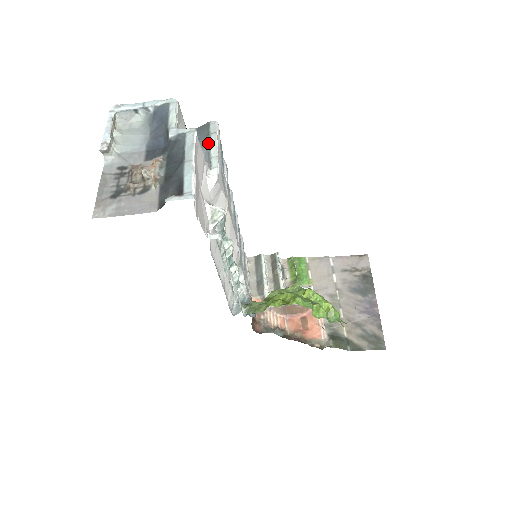
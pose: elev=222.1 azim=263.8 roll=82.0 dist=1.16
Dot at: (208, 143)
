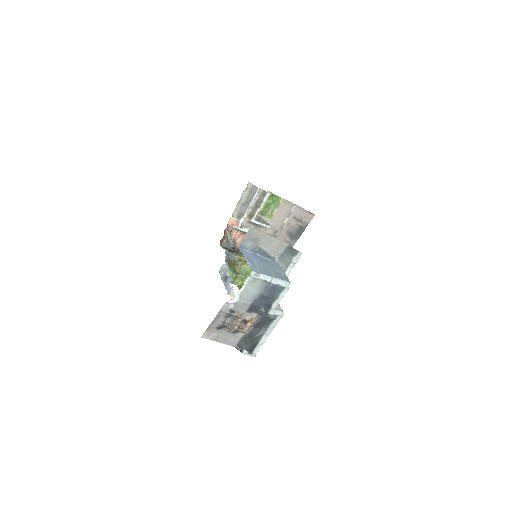
Dot at: (286, 267)
